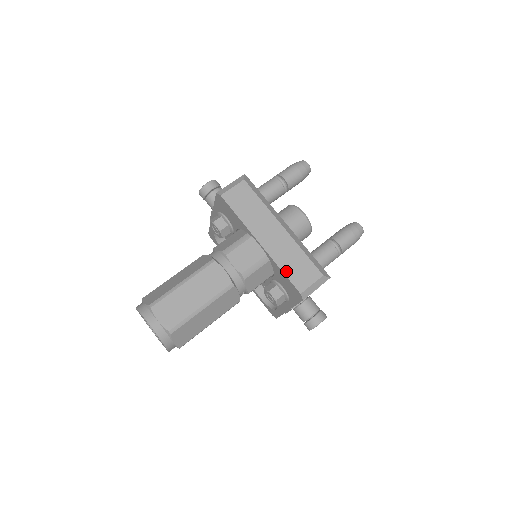
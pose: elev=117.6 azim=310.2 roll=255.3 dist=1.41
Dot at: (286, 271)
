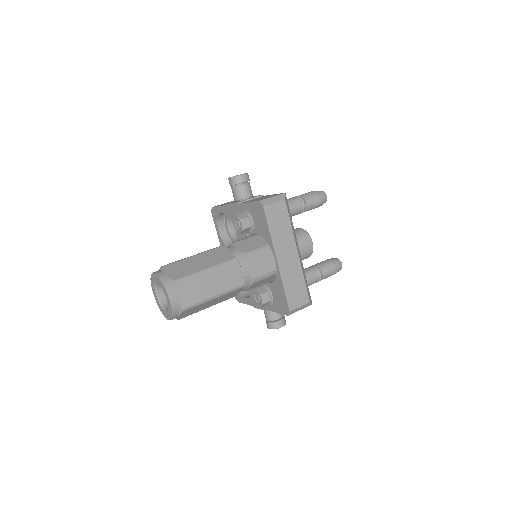
Dot at: (287, 290)
